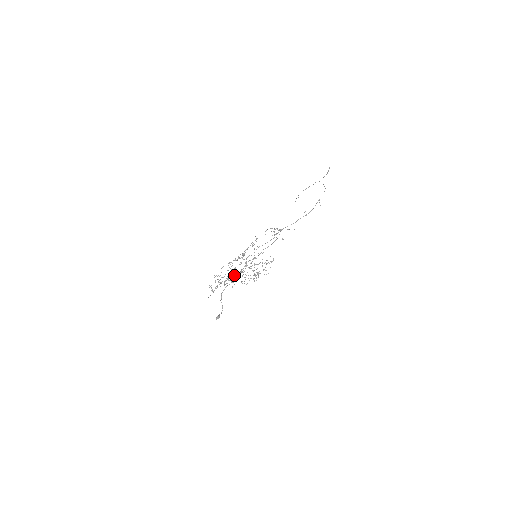
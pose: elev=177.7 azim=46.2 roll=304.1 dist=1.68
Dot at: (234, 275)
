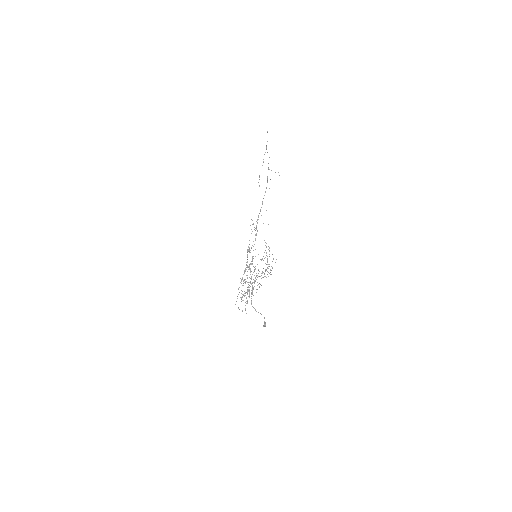
Dot at: occluded
